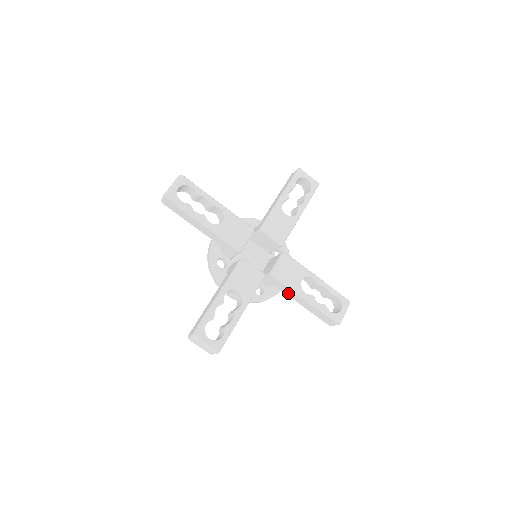
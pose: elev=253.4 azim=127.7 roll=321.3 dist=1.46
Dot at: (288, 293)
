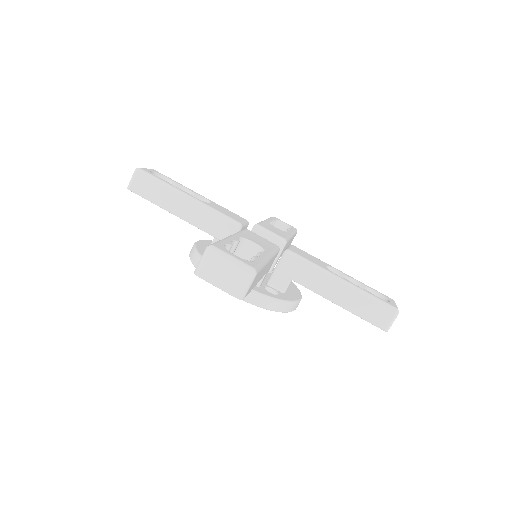
Dot at: (314, 284)
